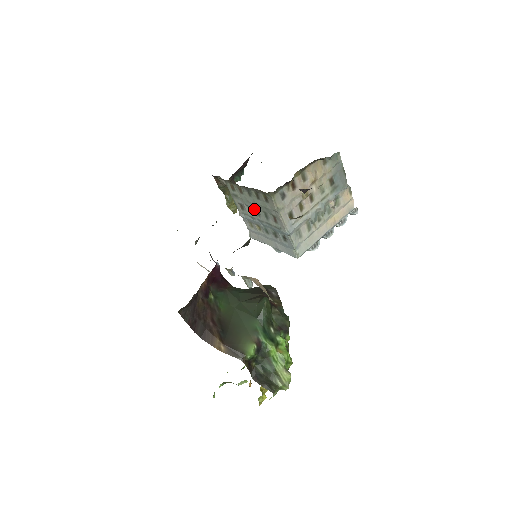
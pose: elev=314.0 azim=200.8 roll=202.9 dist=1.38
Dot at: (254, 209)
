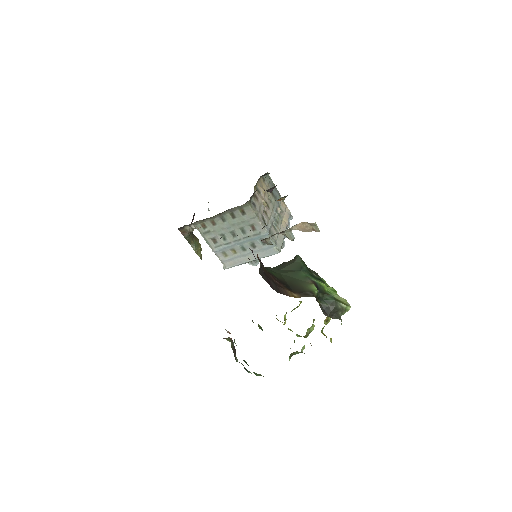
Dot at: (229, 233)
